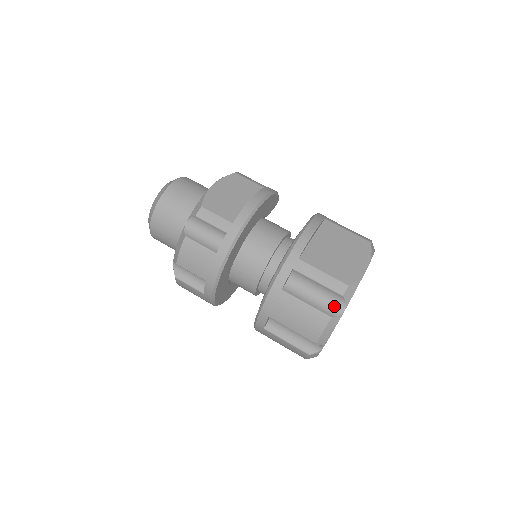
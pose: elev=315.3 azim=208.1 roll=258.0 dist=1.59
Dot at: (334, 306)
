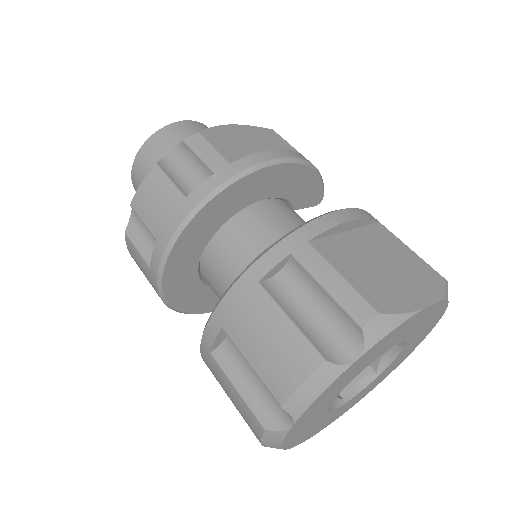
Dot at: (339, 345)
